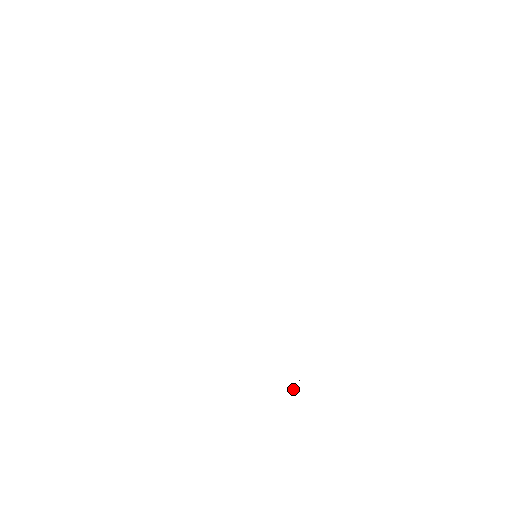
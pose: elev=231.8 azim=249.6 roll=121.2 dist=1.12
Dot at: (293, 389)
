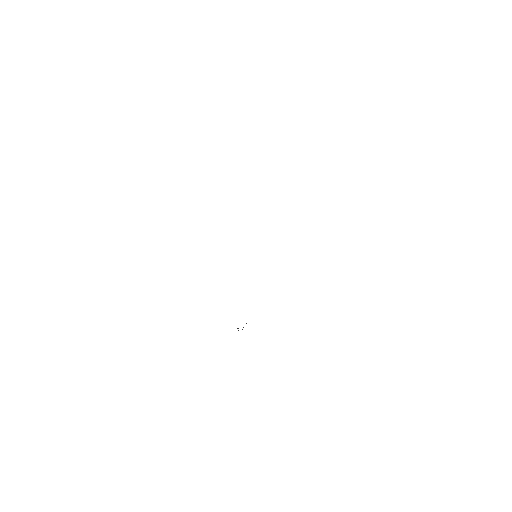
Dot at: occluded
